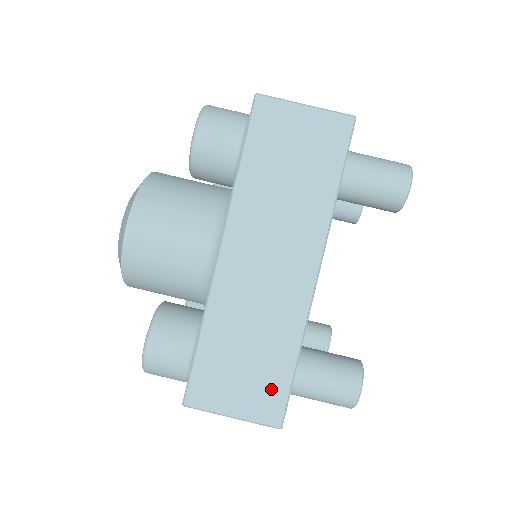
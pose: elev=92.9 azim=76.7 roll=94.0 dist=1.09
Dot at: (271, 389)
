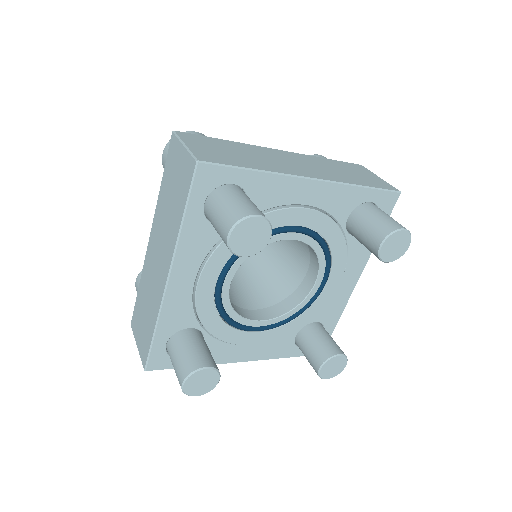
Dot at: (222, 159)
